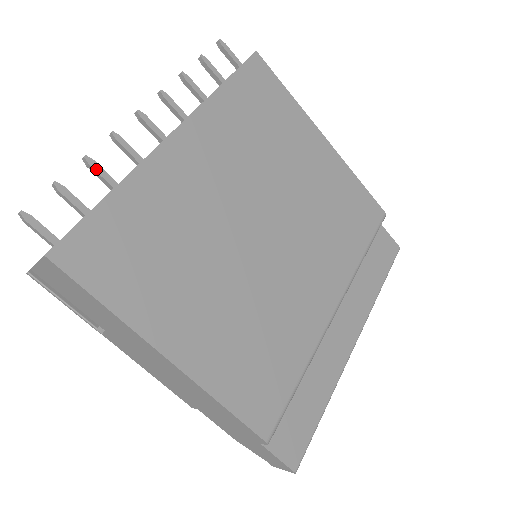
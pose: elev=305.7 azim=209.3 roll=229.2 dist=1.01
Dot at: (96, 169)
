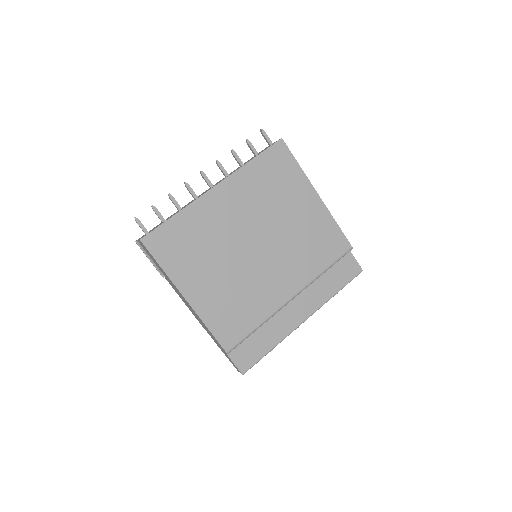
Dot at: (173, 201)
